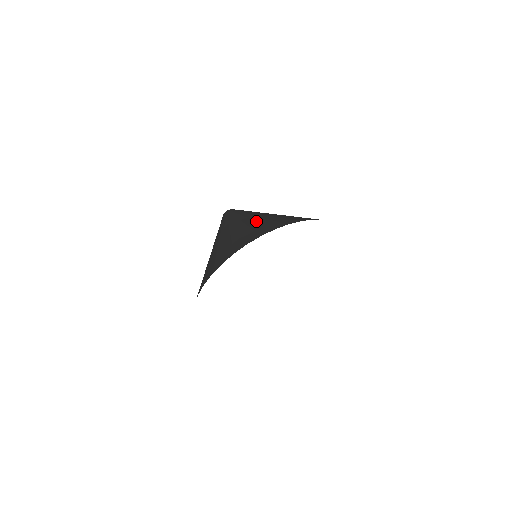
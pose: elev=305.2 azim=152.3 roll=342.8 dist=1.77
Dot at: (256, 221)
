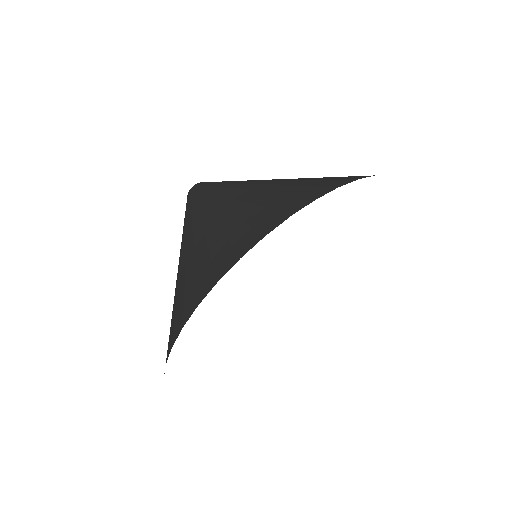
Dot at: occluded
